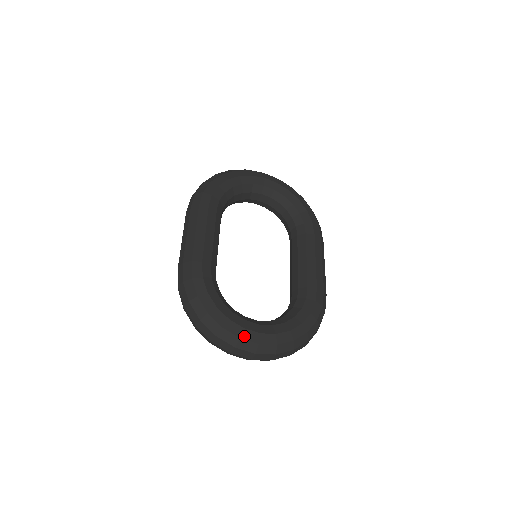
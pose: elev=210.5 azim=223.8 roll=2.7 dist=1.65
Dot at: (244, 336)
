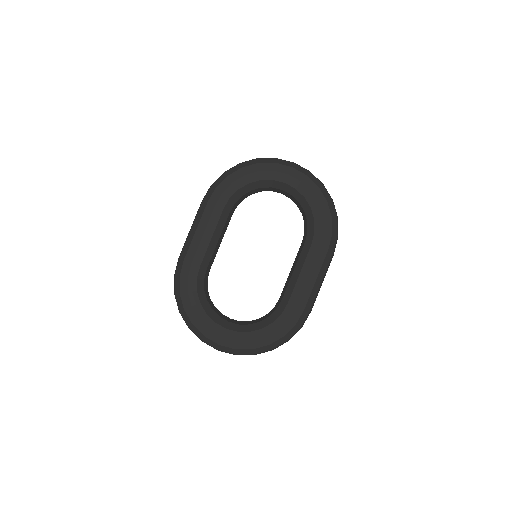
Dot at: (208, 336)
